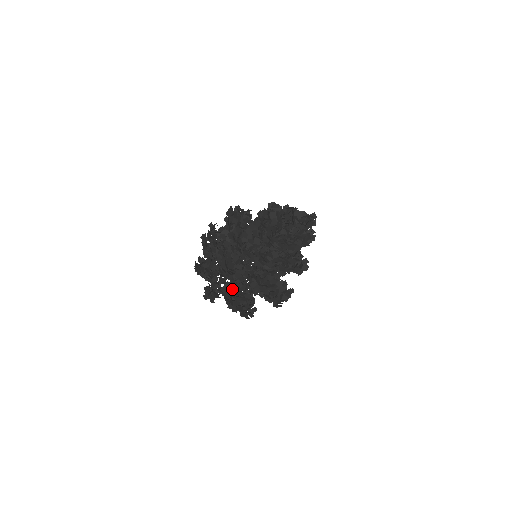
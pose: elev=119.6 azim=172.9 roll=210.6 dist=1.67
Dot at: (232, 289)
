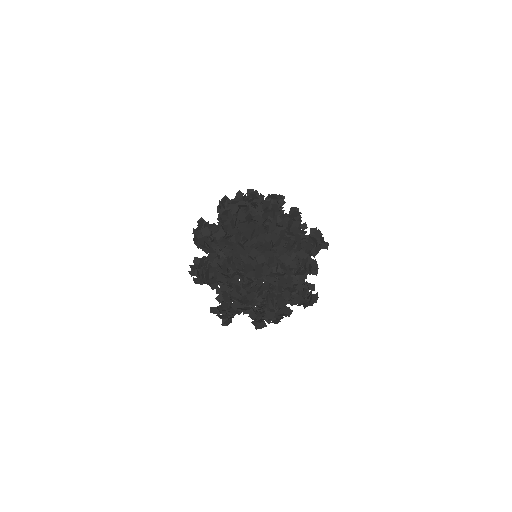
Dot at: occluded
